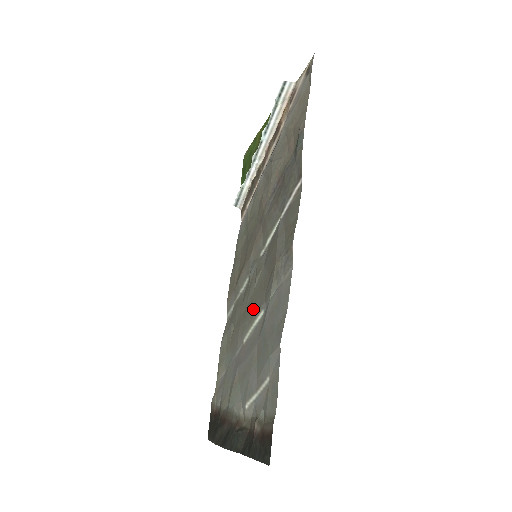
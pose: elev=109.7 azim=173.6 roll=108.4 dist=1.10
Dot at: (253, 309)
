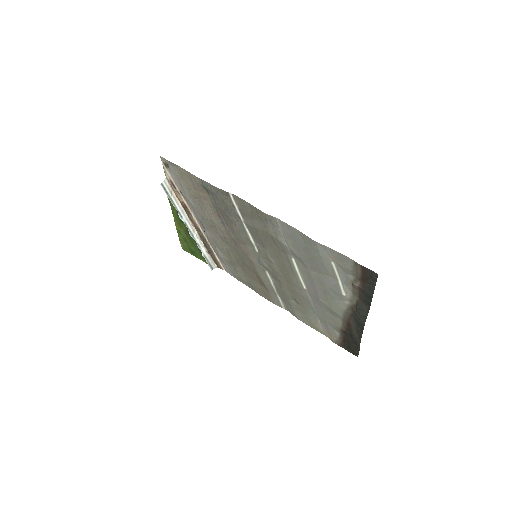
Dot at: (288, 270)
